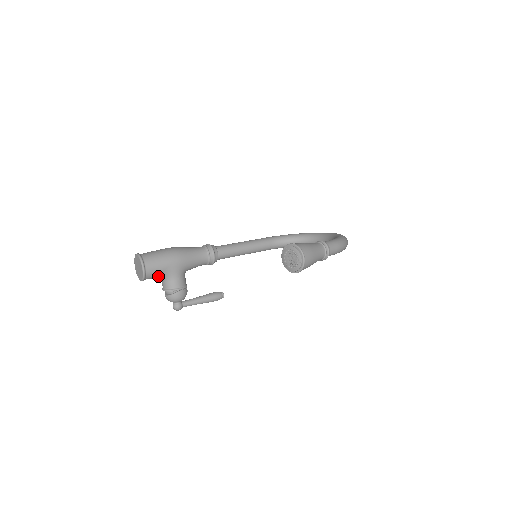
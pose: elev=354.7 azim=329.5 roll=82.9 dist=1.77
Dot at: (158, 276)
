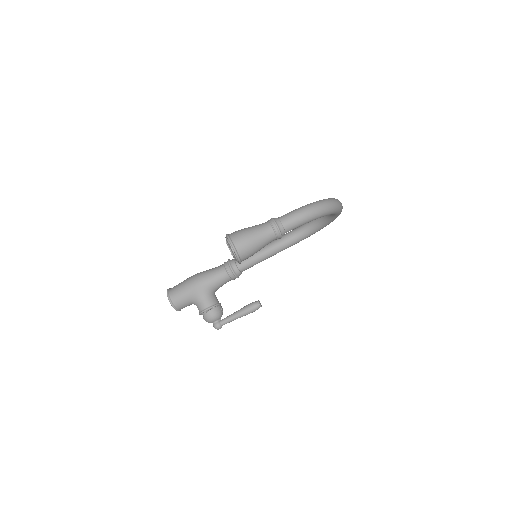
Dot at: (187, 303)
